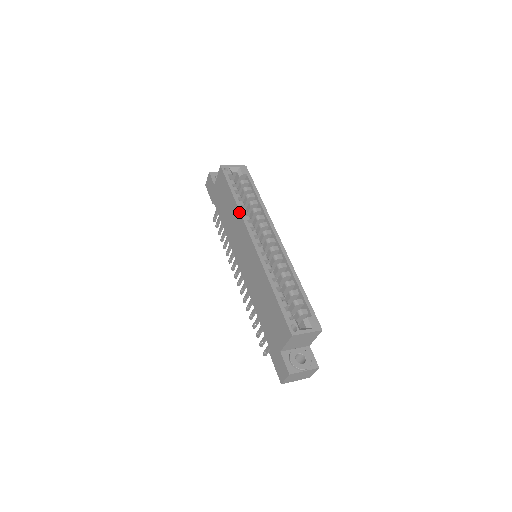
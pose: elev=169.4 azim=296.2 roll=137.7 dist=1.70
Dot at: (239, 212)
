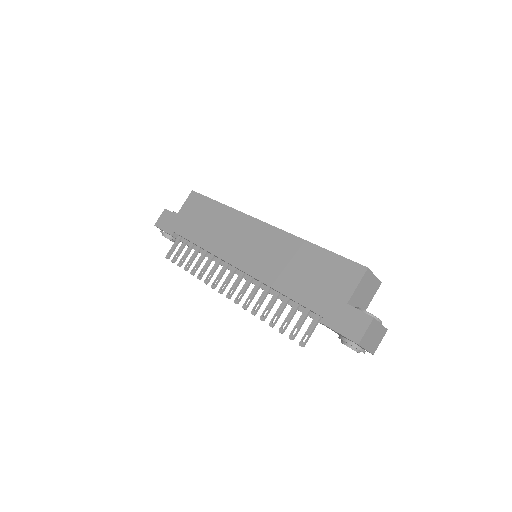
Dot at: (235, 210)
